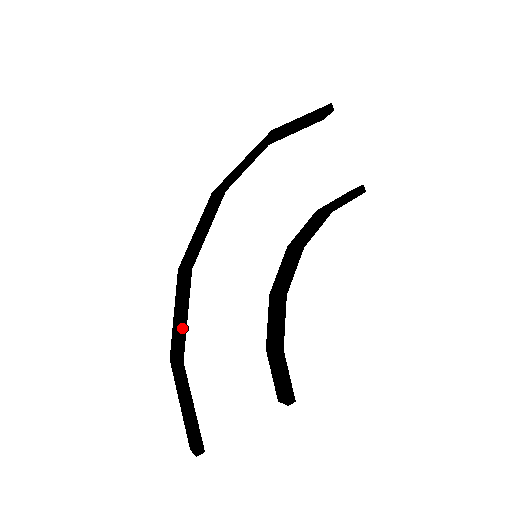
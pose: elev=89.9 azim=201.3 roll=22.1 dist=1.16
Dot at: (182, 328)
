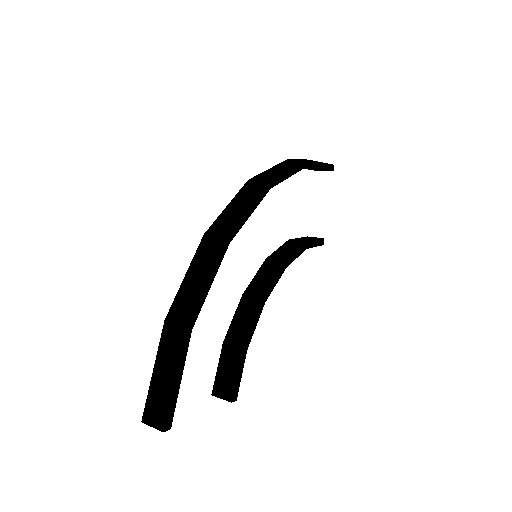
Dot at: (204, 296)
